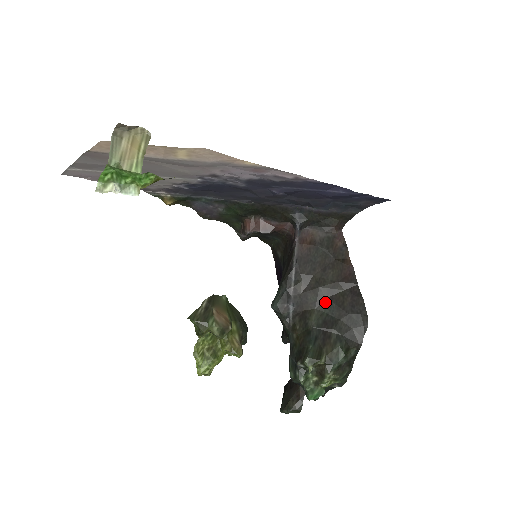
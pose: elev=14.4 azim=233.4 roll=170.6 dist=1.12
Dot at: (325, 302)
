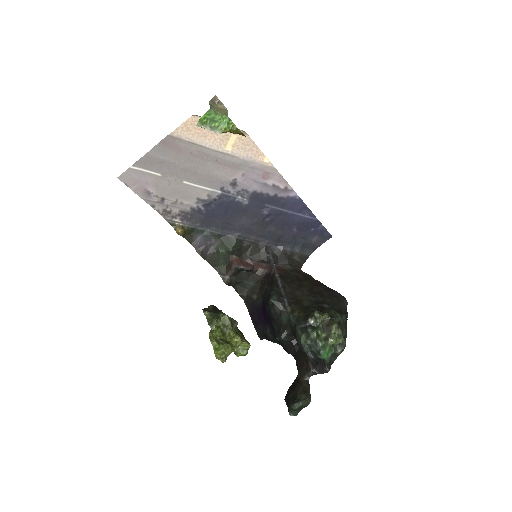
Dot at: (310, 295)
